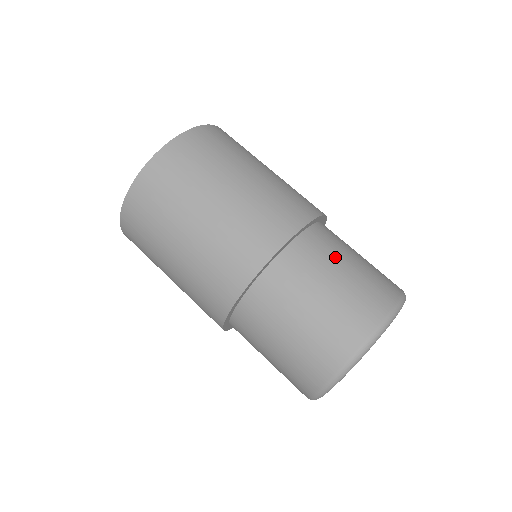
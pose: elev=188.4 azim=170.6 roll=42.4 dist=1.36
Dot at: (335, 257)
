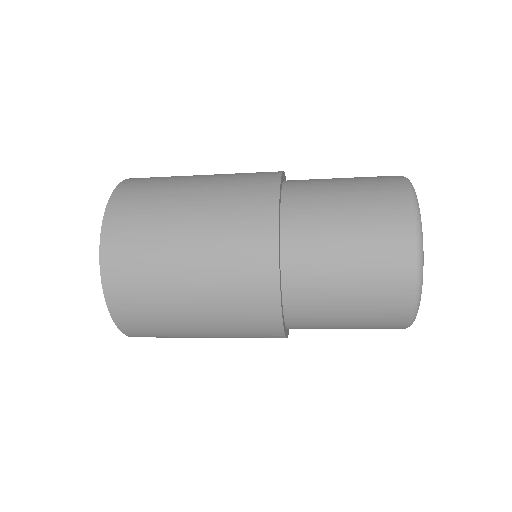
Dot at: occluded
